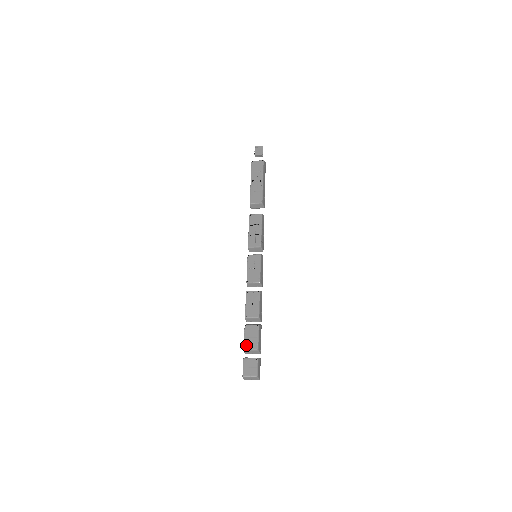
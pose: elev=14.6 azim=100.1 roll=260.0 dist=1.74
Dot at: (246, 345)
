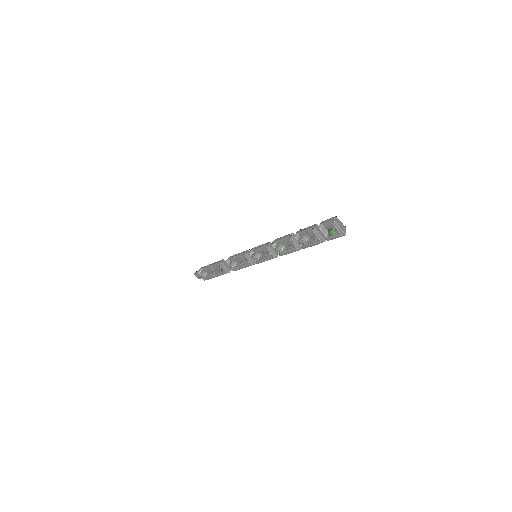
Dot at: occluded
